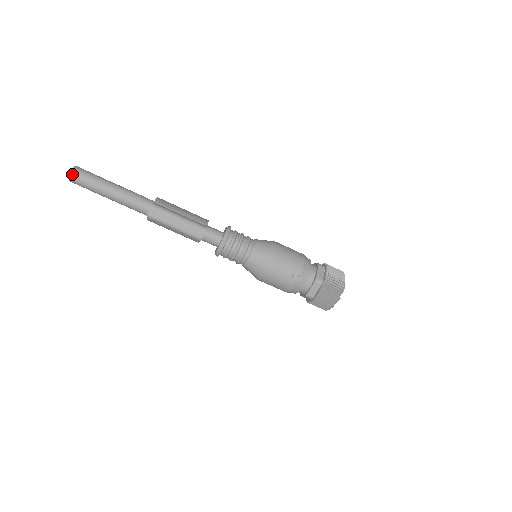
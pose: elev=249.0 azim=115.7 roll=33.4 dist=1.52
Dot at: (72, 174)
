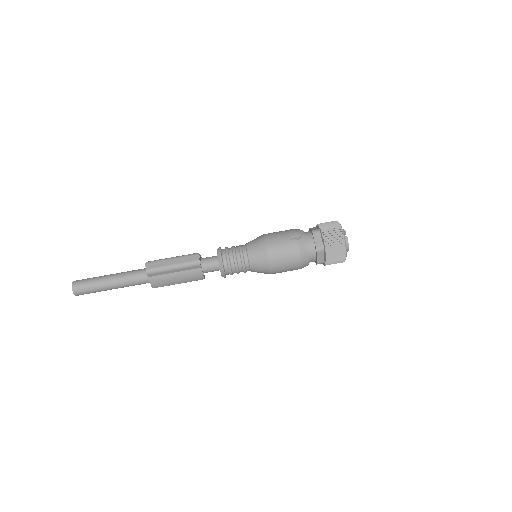
Dot at: (73, 284)
